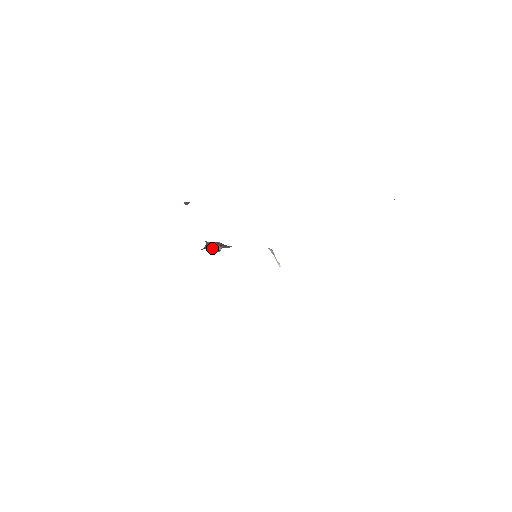
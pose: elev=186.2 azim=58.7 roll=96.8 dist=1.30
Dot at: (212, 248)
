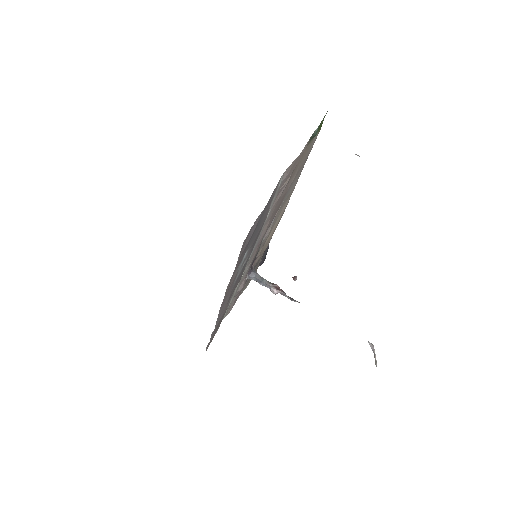
Dot at: (263, 284)
